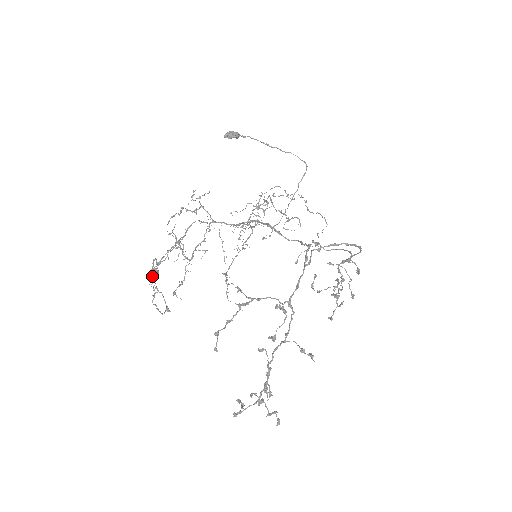
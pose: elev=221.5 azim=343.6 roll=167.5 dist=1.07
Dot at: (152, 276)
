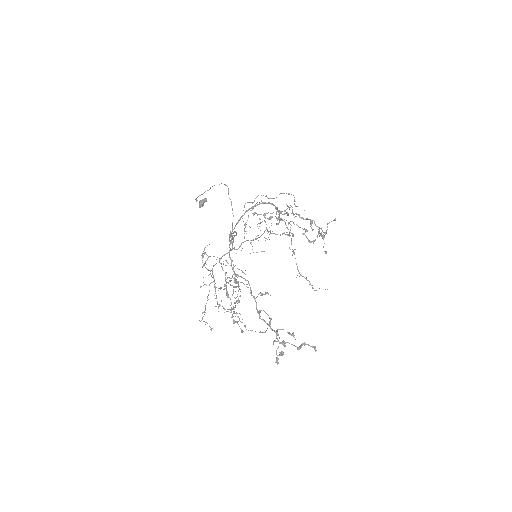
Dot at: (202, 317)
